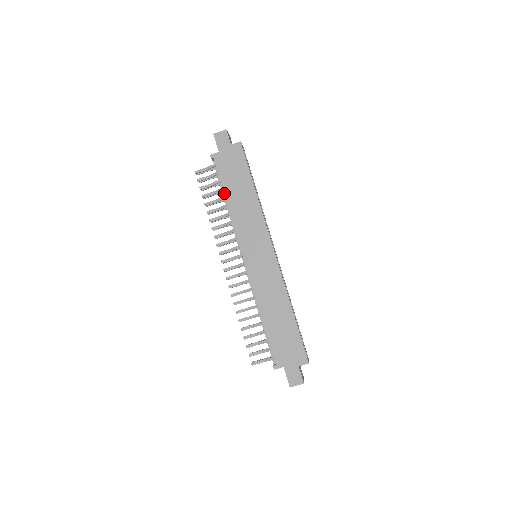
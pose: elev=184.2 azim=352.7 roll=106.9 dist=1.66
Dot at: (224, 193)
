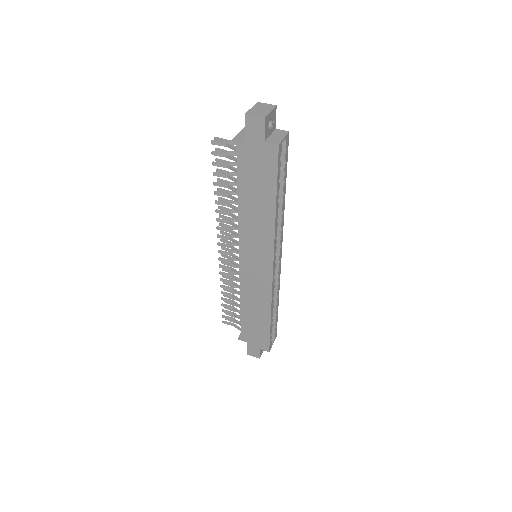
Dot at: (237, 192)
